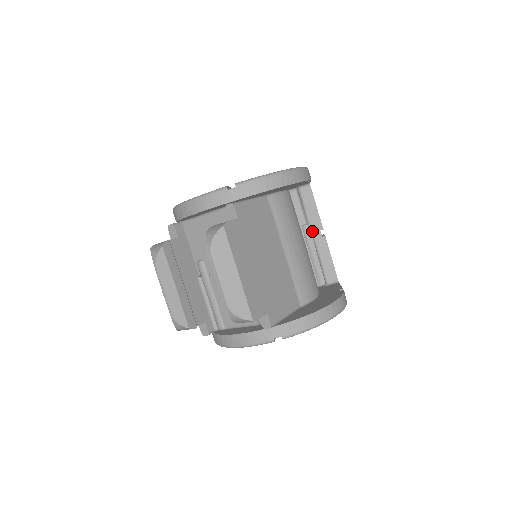
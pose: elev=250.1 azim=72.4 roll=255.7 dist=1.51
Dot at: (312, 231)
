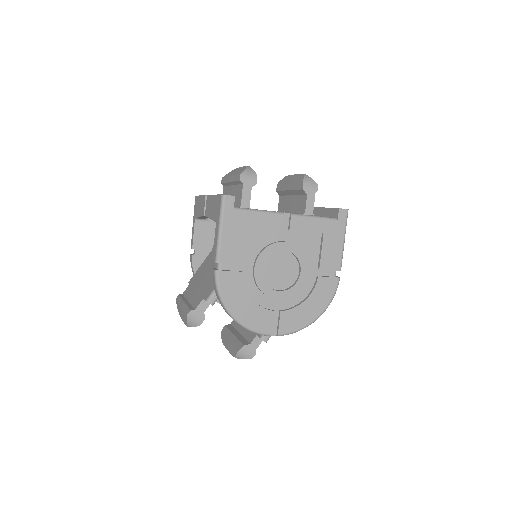
Dot at: occluded
